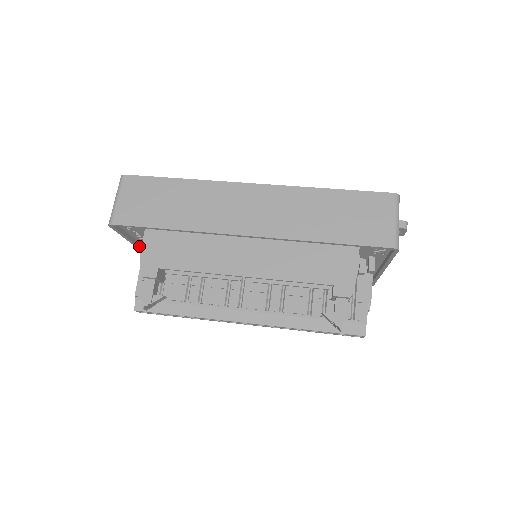
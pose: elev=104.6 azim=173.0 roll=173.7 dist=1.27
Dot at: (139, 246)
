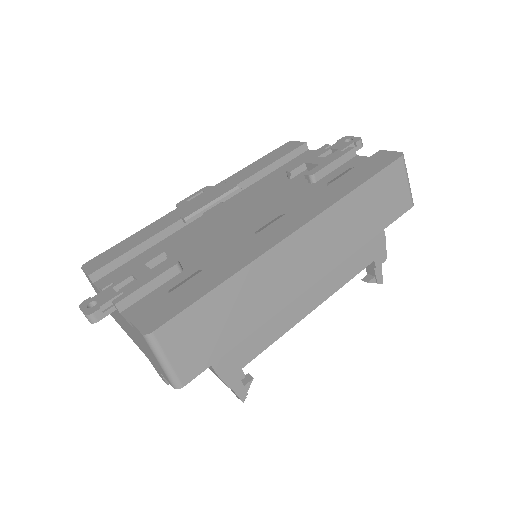
Dot at: occluded
